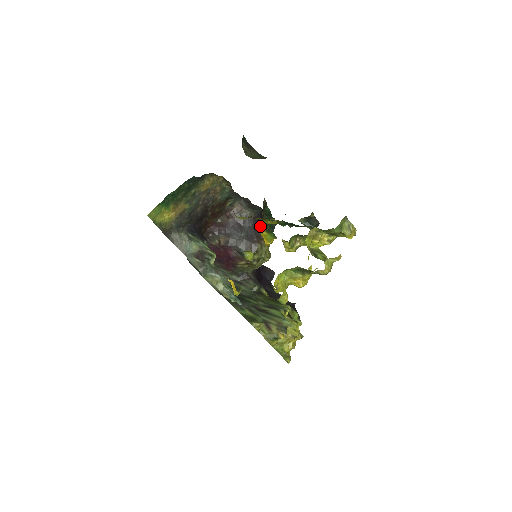
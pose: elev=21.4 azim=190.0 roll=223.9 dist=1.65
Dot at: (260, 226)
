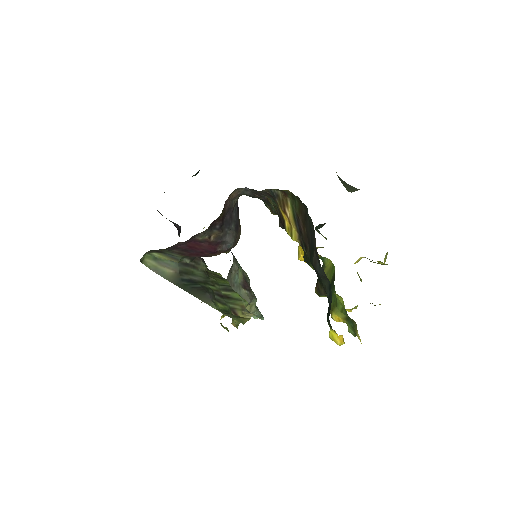
Dot at: (238, 209)
